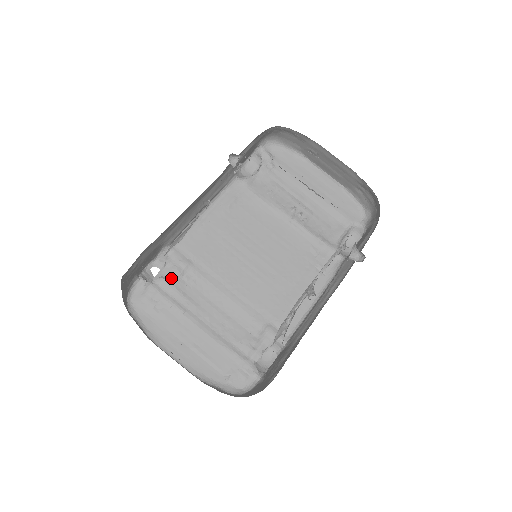
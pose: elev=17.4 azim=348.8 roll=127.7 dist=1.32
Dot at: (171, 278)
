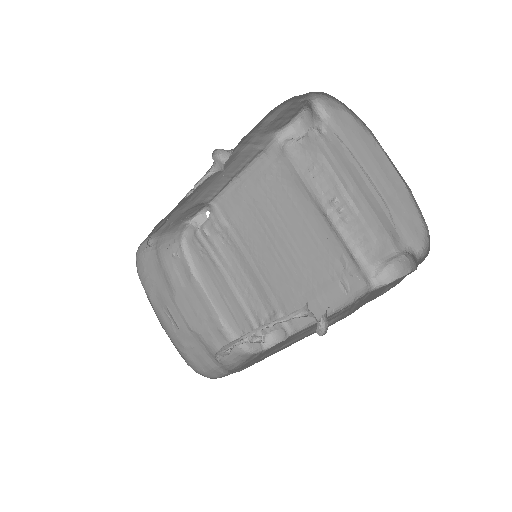
Dot at: (211, 232)
